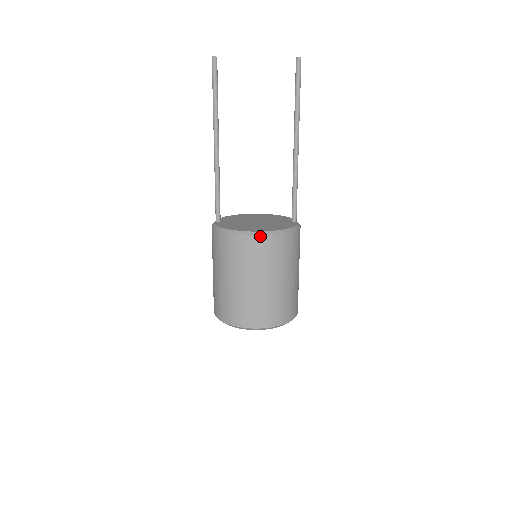
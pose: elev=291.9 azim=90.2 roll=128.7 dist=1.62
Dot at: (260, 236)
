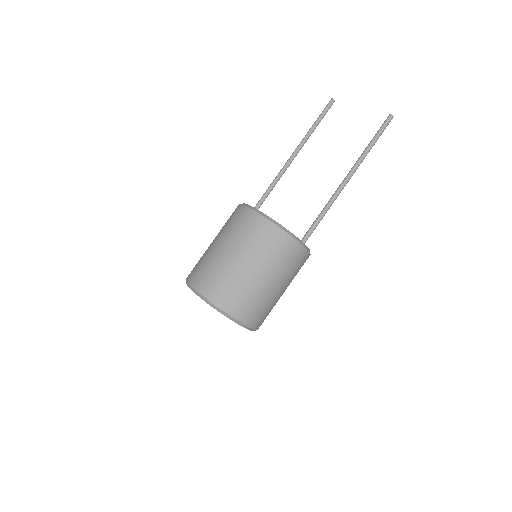
Dot at: (254, 211)
